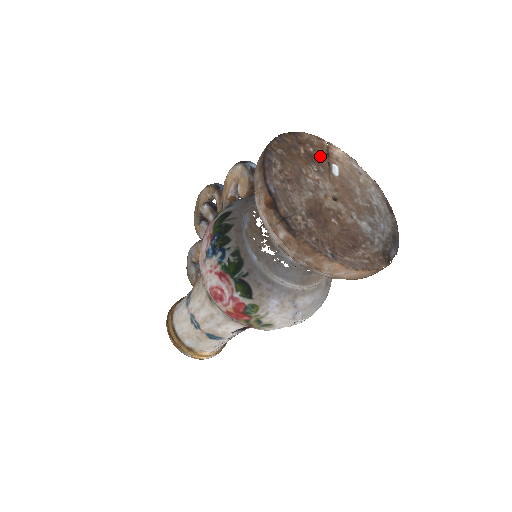
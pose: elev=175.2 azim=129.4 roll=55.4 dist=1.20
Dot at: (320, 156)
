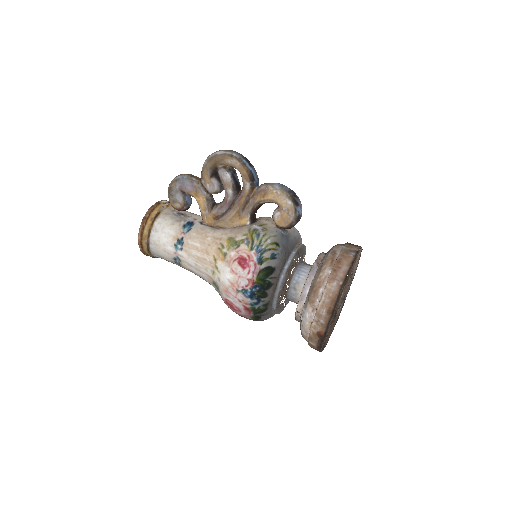
Dot at: occluded
